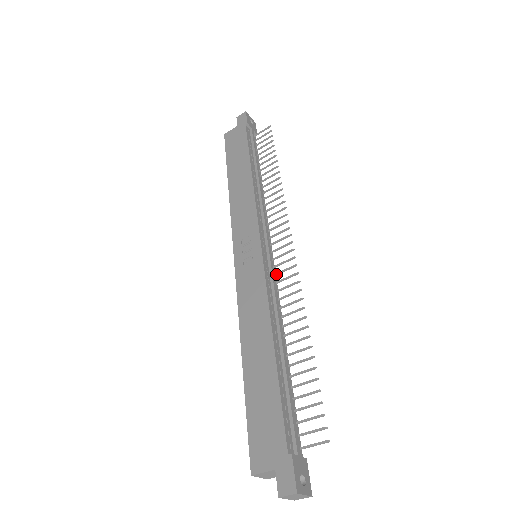
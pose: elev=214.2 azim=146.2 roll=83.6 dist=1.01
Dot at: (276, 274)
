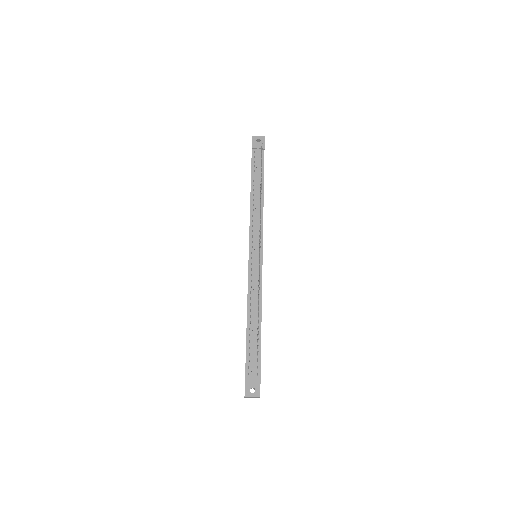
Dot at: (258, 269)
